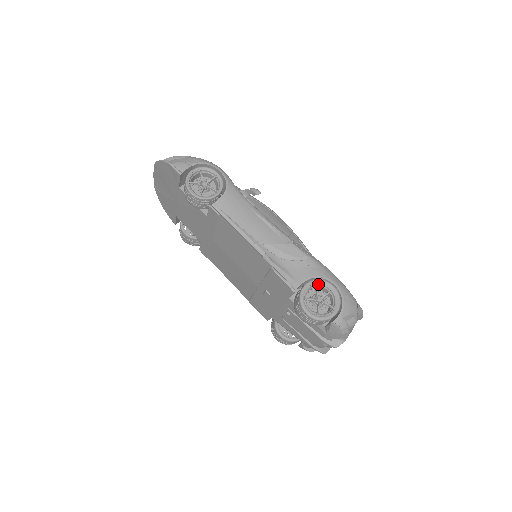
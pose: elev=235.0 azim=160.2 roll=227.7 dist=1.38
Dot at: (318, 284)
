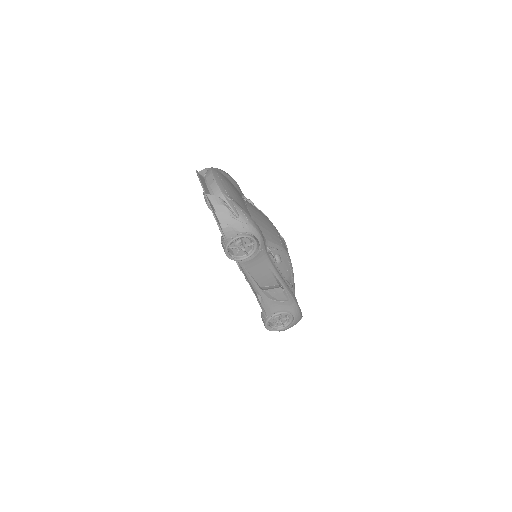
Dot at: occluded
